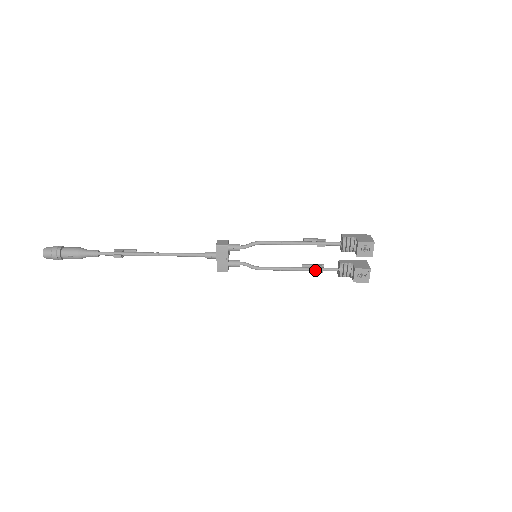
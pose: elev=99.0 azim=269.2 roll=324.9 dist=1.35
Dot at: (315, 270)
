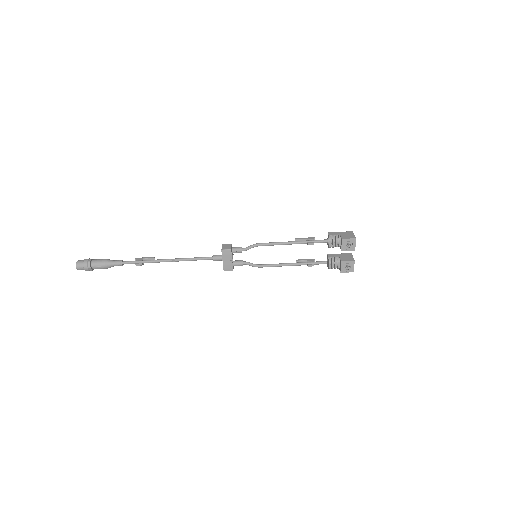
Dot at: (307, 264)
